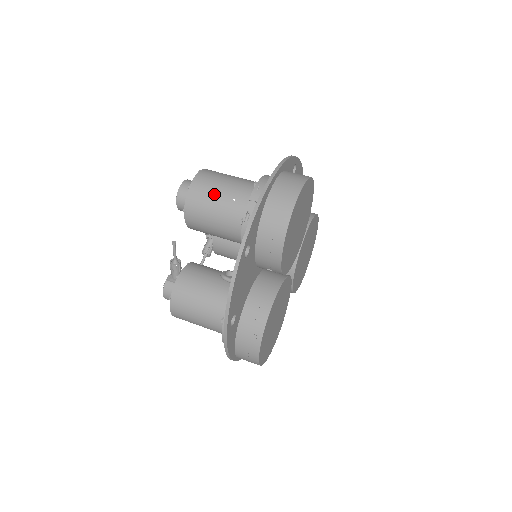
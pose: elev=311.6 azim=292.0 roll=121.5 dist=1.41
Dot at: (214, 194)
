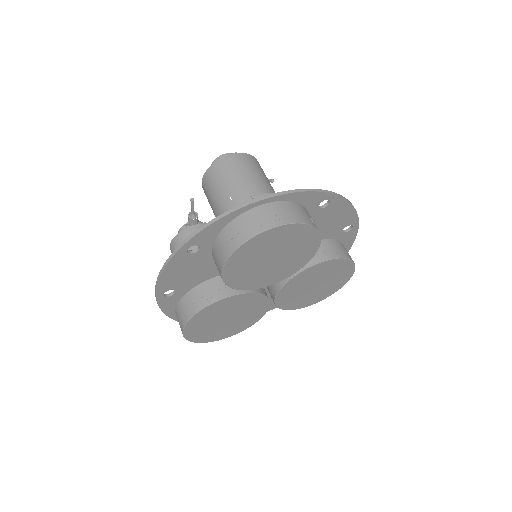
Dot at: (223, 182)
